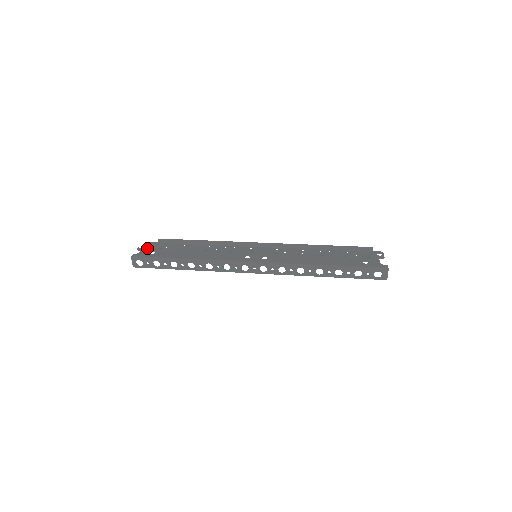
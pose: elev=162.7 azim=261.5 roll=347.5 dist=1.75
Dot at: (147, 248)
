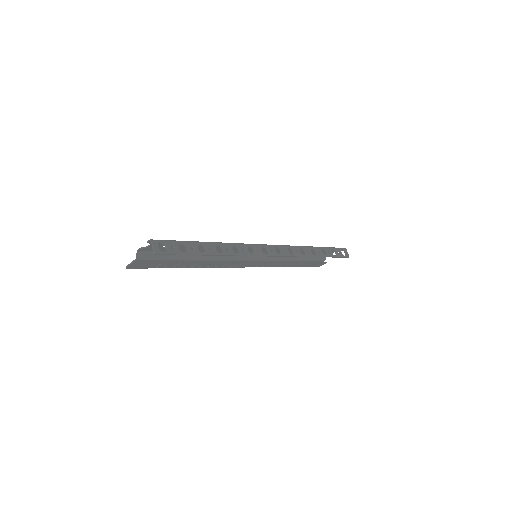
Dot at: (150, 249)
